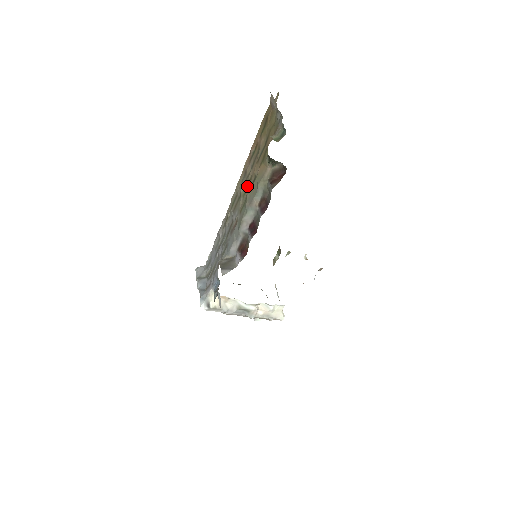
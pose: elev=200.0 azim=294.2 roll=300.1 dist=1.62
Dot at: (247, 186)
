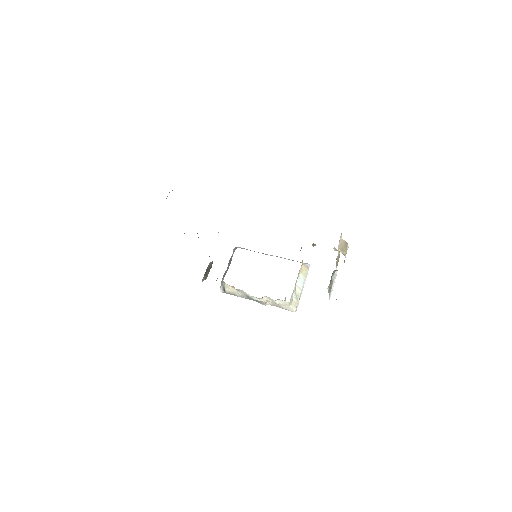
Dot at: occluded
